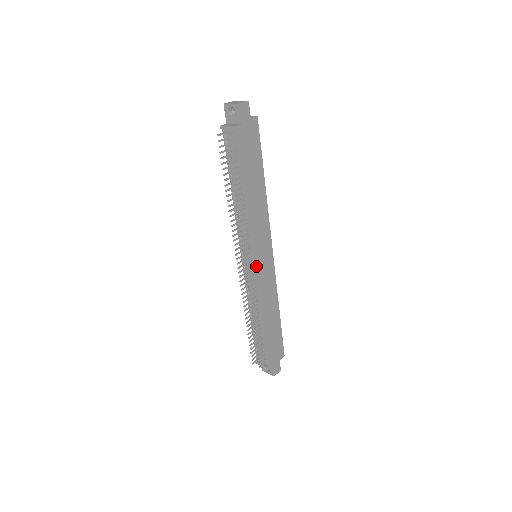
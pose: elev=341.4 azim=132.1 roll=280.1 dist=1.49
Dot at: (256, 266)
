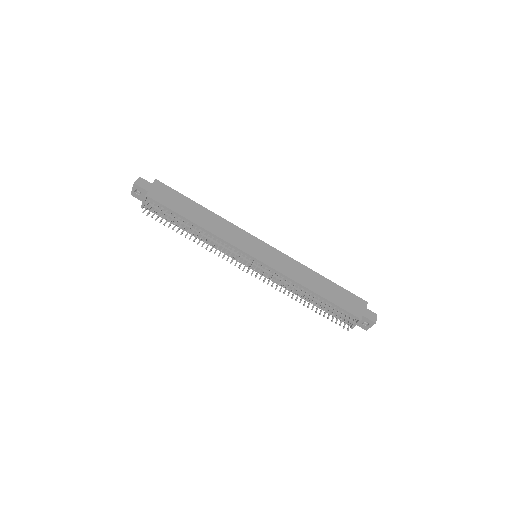
Dot at: (259, 260)
